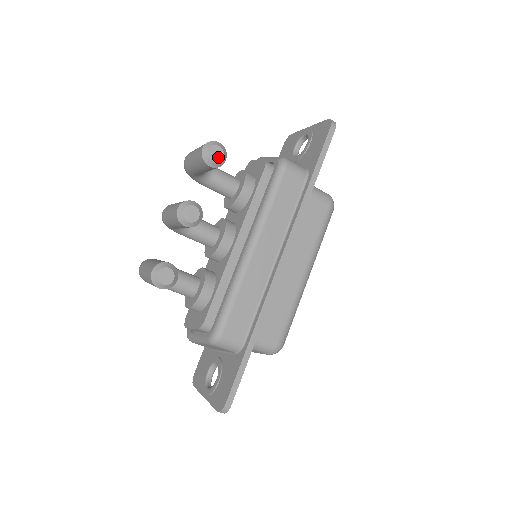
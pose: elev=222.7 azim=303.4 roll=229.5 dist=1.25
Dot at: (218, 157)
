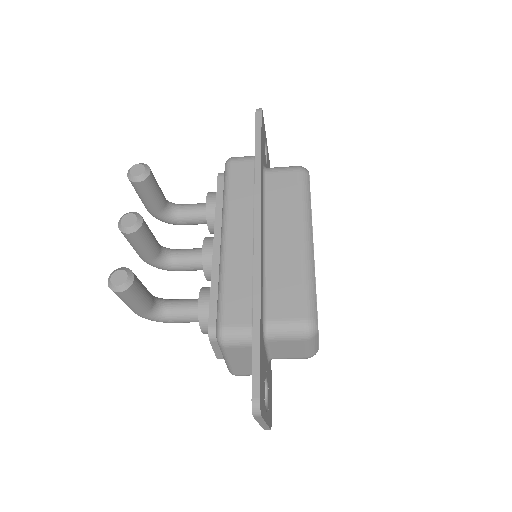
Dot at: (140, 171)
